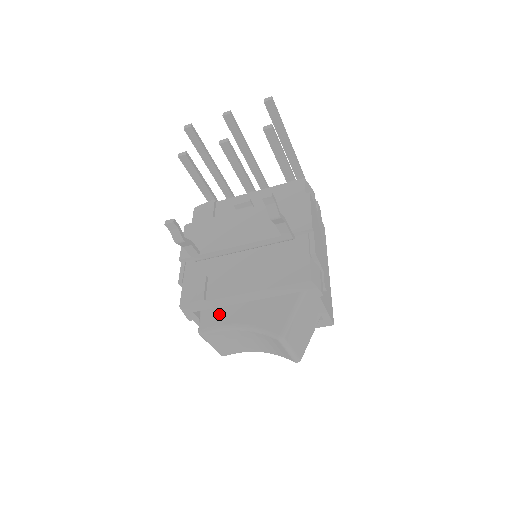
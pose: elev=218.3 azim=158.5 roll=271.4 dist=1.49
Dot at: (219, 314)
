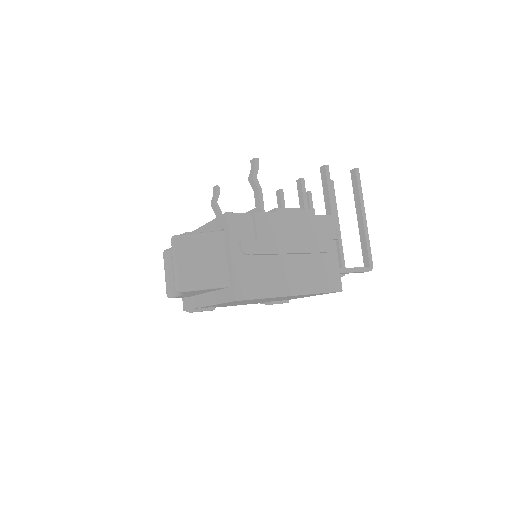
Dot at: occluded
